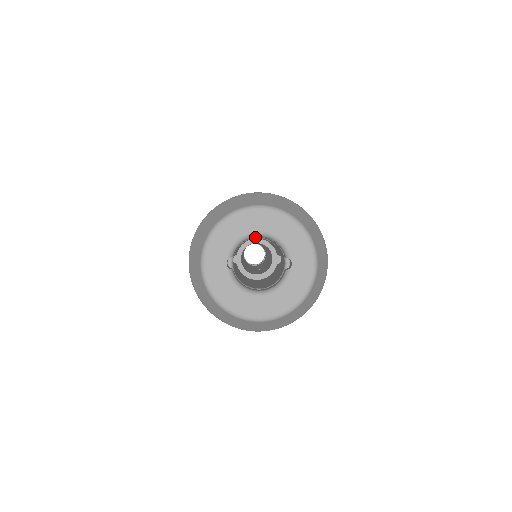
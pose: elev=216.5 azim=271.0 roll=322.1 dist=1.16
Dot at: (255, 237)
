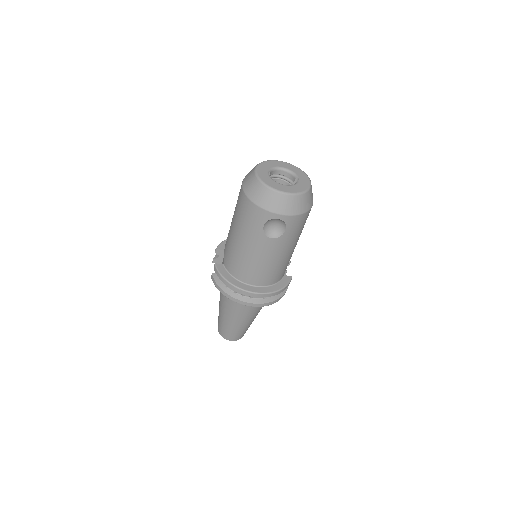
Dot at: occluded
